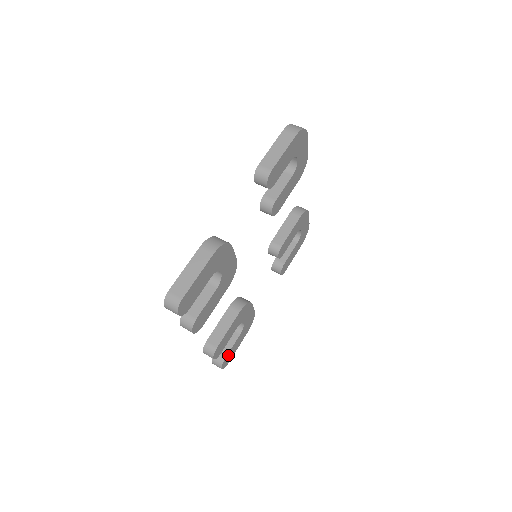
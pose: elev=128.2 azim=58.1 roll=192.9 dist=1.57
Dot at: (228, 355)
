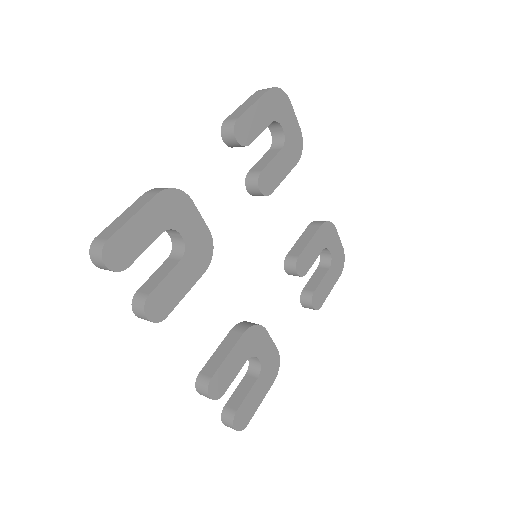
Dot at: (242, 408)
